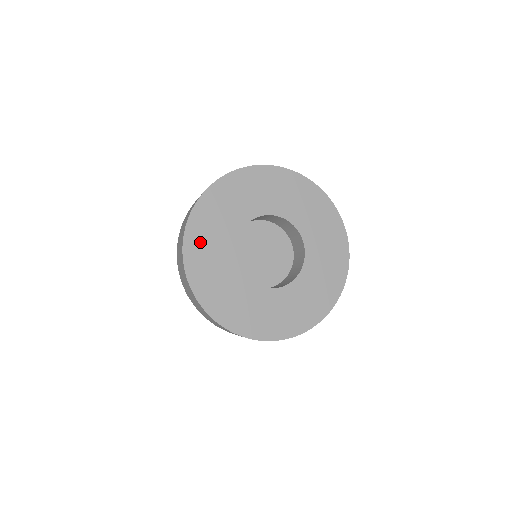
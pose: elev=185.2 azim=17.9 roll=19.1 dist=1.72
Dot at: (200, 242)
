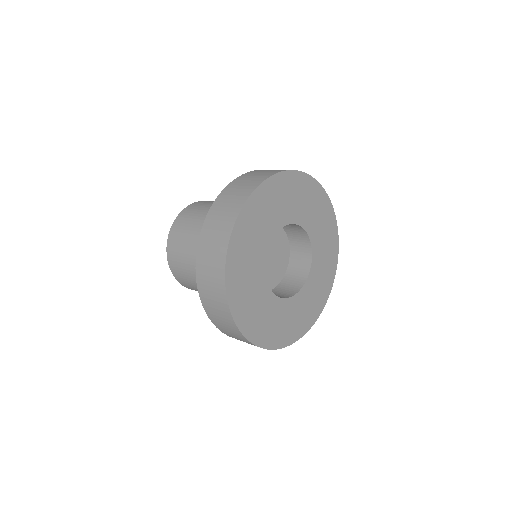
Dot at: (241, 247)
